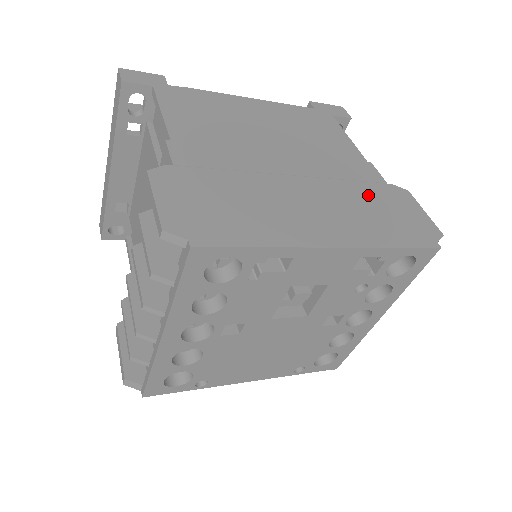
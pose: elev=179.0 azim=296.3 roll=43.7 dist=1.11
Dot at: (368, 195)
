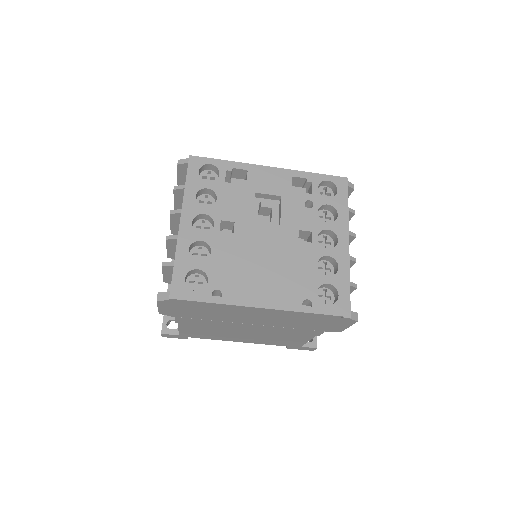
Dot at: occluded
